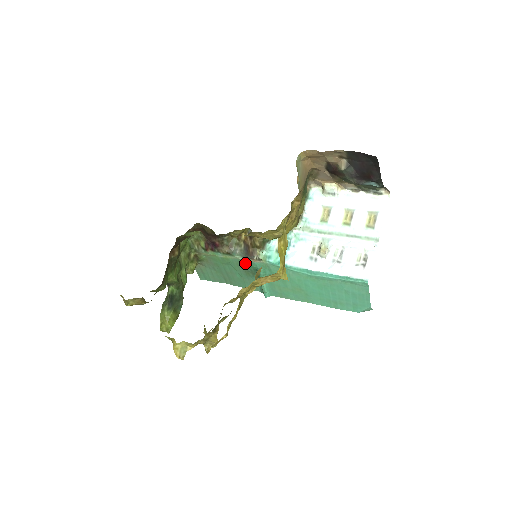
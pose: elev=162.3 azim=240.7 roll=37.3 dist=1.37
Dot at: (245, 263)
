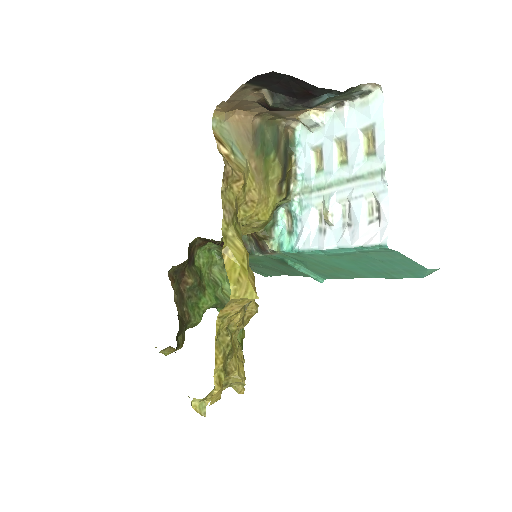
Dot at: (269, 257)
